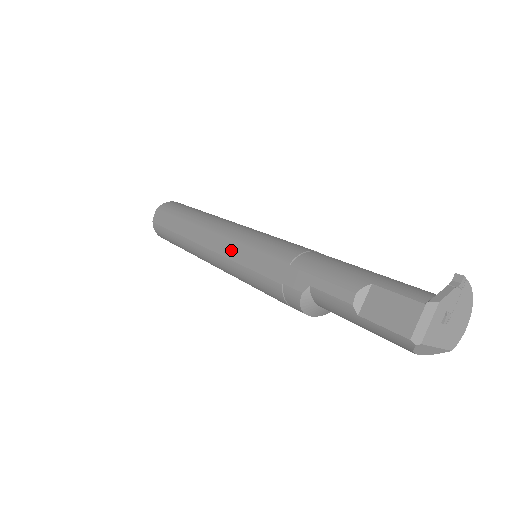
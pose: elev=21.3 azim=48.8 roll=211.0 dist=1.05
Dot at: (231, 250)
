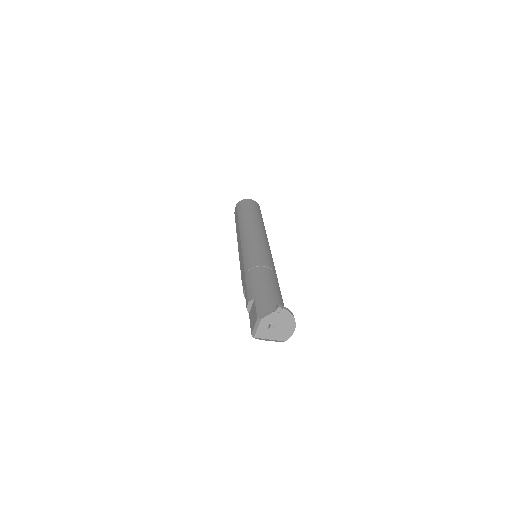
Dot at: (240, 253)
